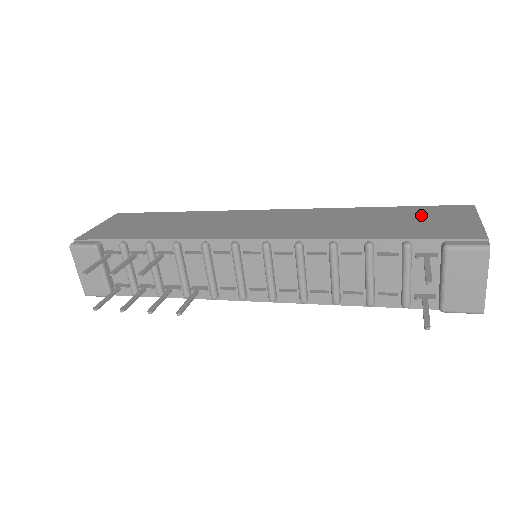
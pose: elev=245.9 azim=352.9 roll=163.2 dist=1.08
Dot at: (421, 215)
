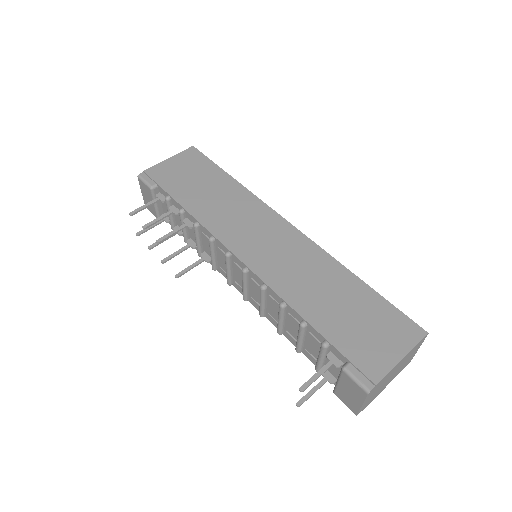
Dot at: (374, 317)
